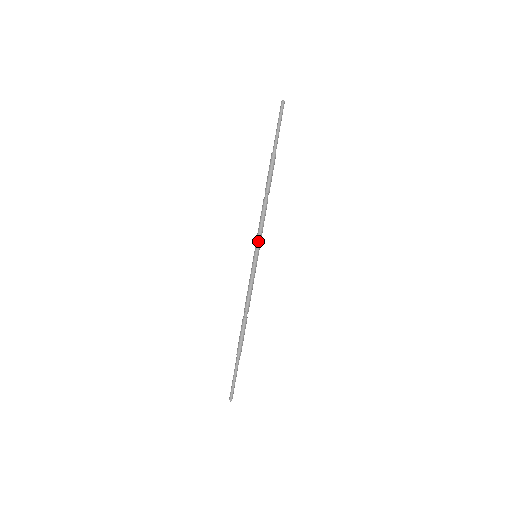
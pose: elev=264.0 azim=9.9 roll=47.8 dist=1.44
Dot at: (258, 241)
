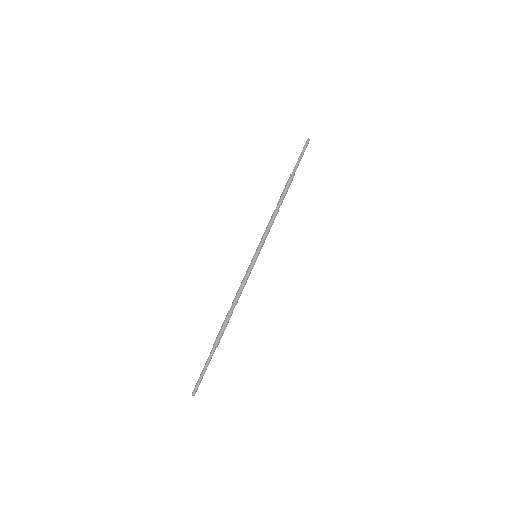
Dot at: (262, 243)
